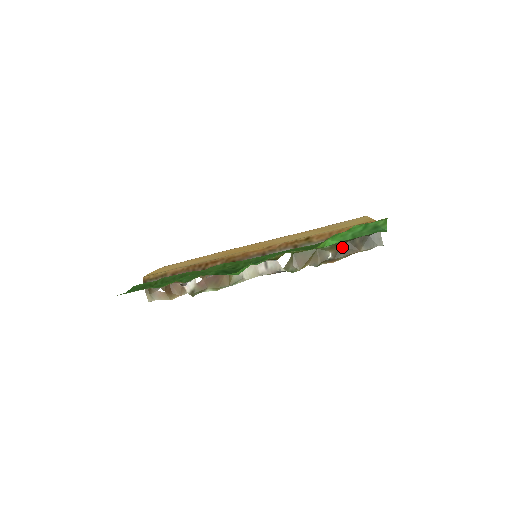
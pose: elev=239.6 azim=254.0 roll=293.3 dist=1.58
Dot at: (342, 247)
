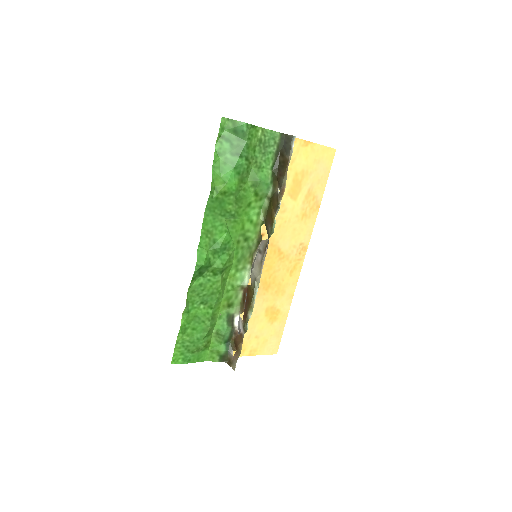
Dot at: (278, 175)
